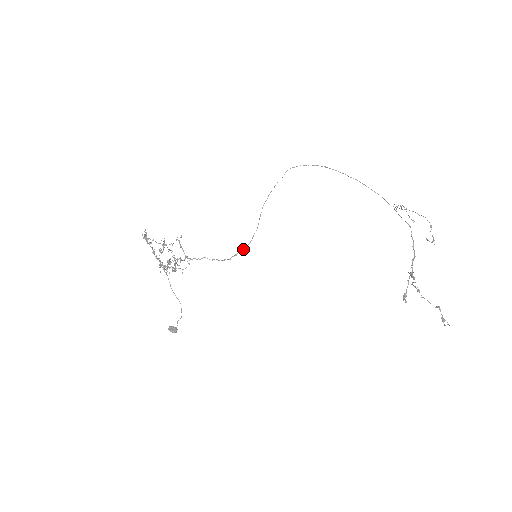
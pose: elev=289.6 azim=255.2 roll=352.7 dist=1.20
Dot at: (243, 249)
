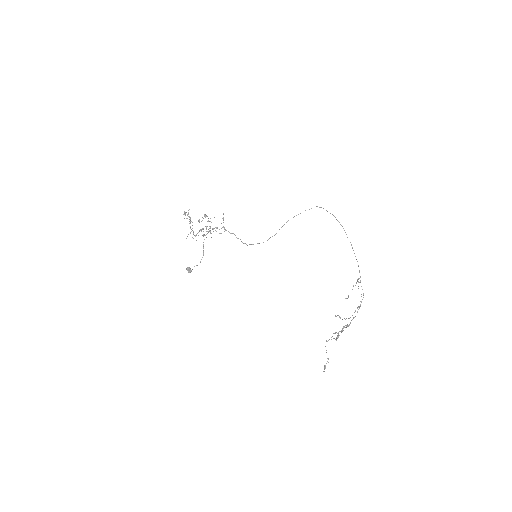
Dot at: (259, 243)
